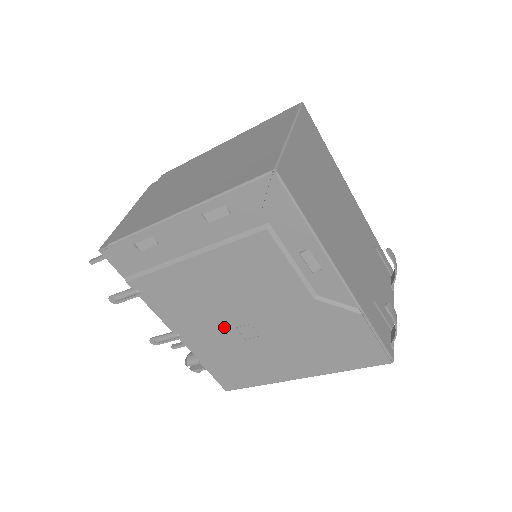
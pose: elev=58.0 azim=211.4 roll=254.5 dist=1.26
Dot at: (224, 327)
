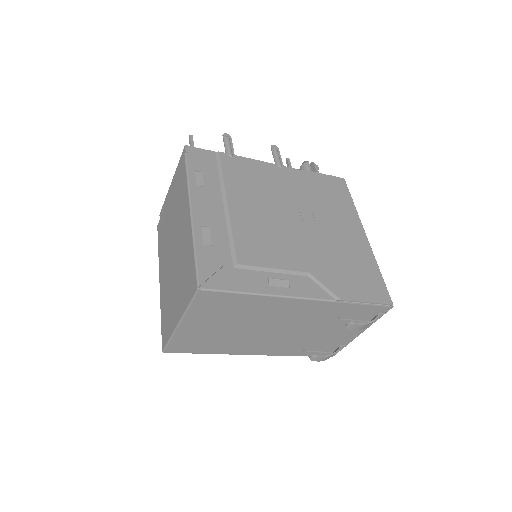
Dot at: occluded
